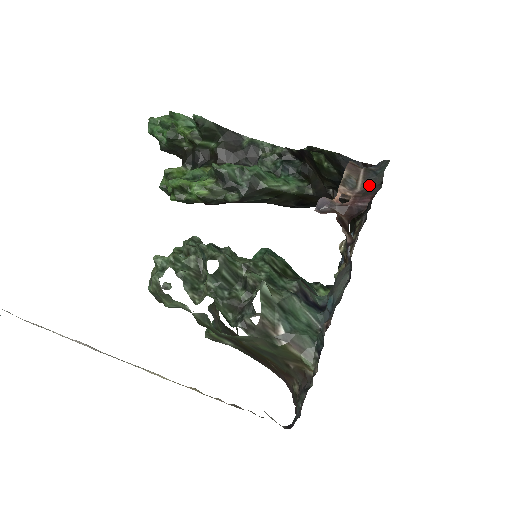
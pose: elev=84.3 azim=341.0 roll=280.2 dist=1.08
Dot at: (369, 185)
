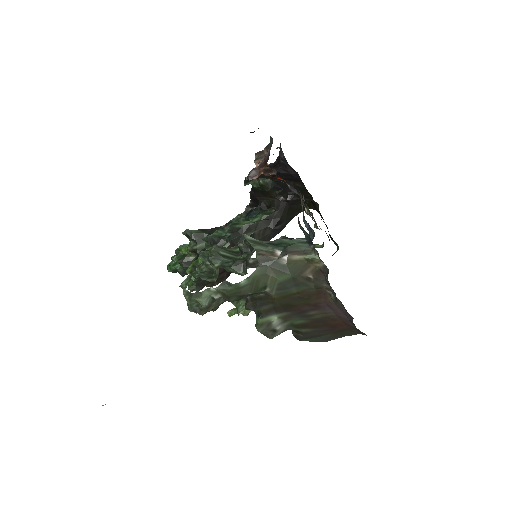
Dot at: (270, 148)
